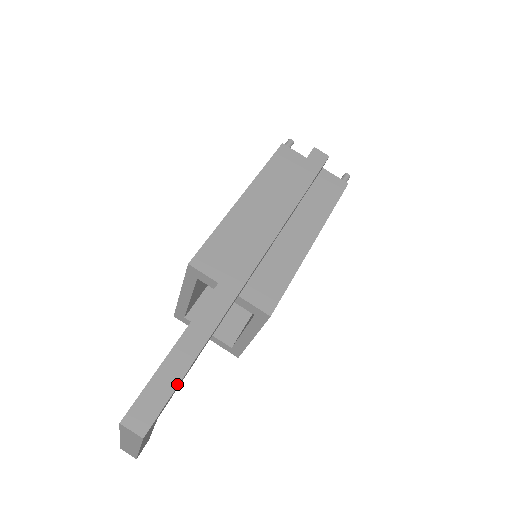
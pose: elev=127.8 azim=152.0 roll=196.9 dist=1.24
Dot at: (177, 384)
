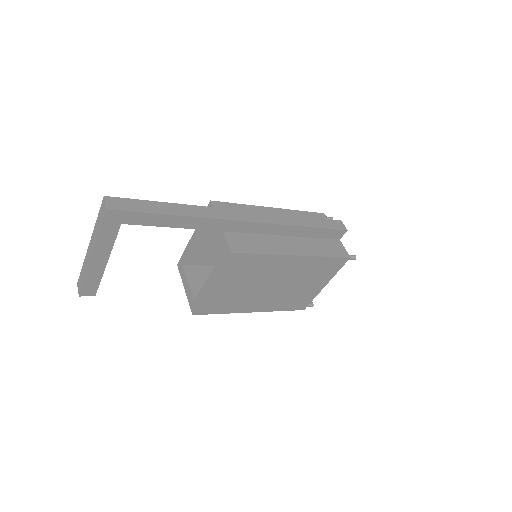
Dot at: (148, 212)
